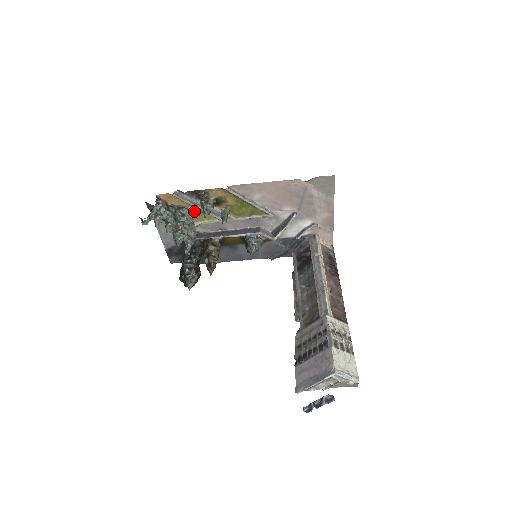
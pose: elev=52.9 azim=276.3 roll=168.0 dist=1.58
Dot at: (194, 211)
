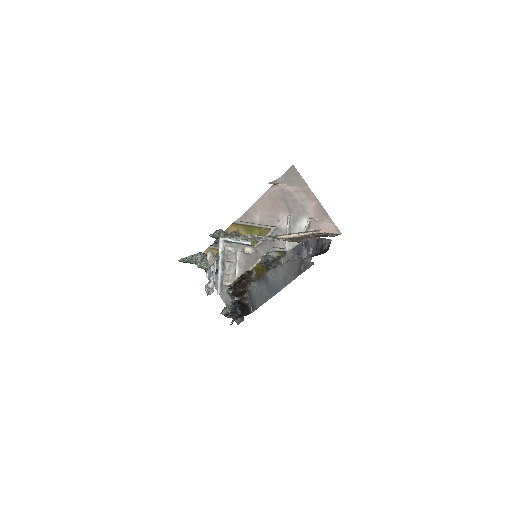
Dot at: occluded
